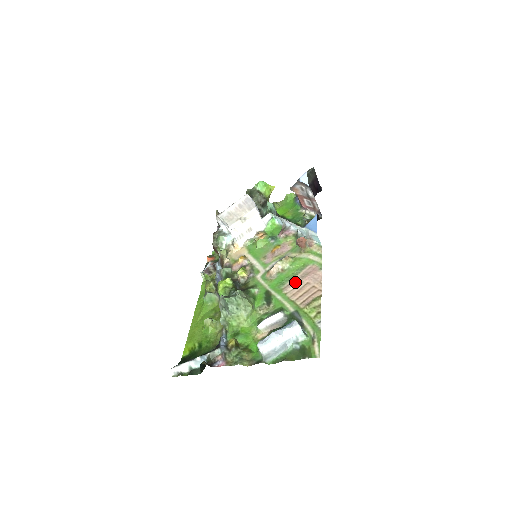
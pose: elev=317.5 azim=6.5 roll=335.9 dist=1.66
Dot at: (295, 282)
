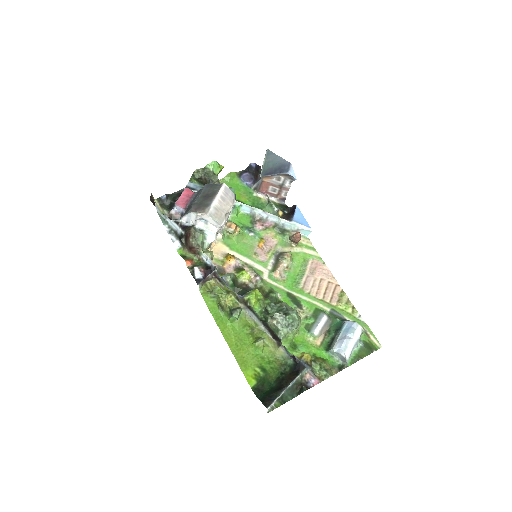
Dot at: (309, 280)
